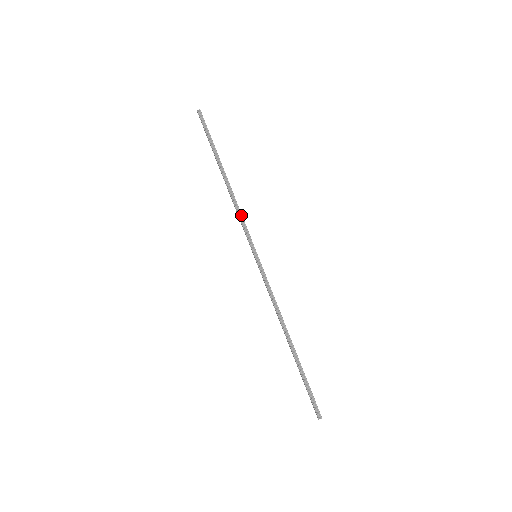
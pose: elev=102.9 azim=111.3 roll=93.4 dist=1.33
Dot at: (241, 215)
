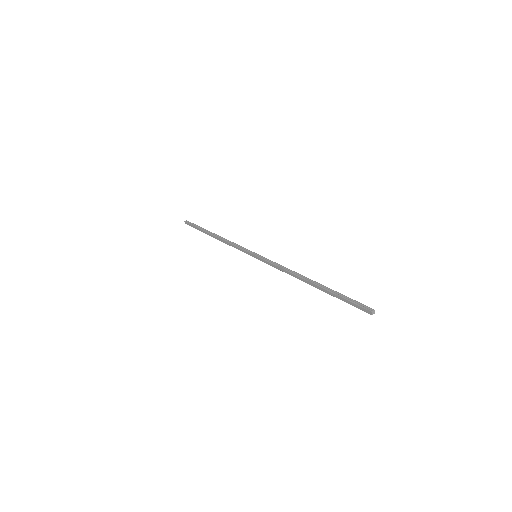
Dot at: (234, 243)
